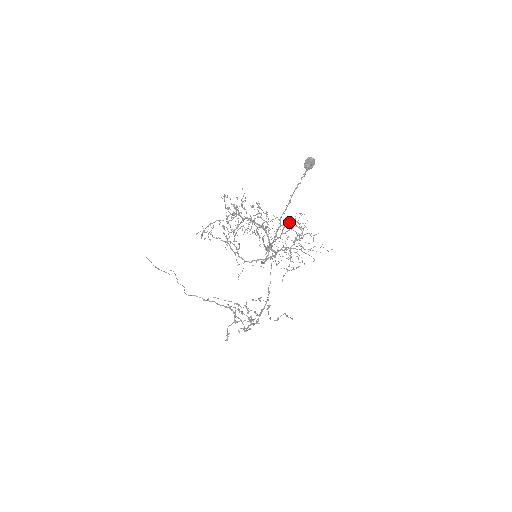
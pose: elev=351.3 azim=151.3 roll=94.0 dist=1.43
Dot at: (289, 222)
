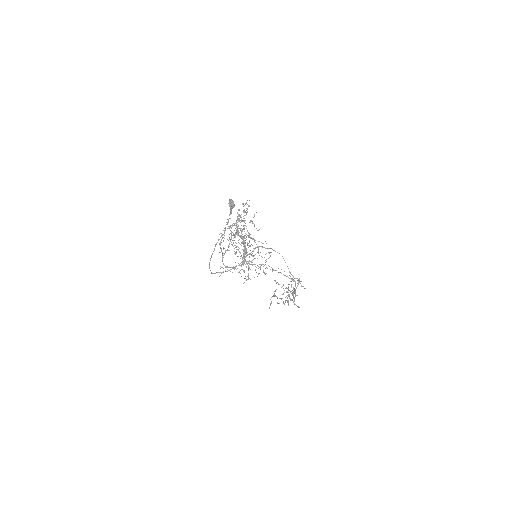
Dot at: (244, 242)
